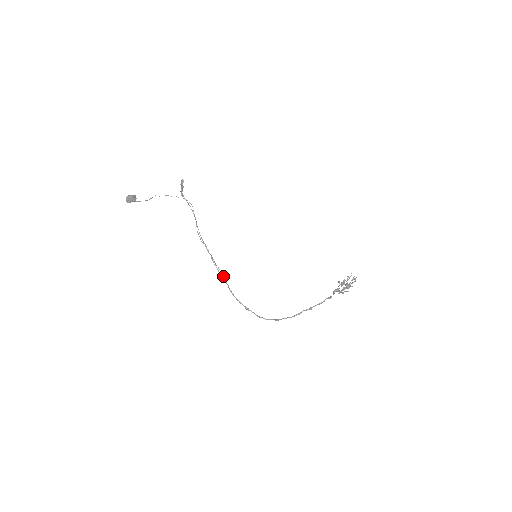
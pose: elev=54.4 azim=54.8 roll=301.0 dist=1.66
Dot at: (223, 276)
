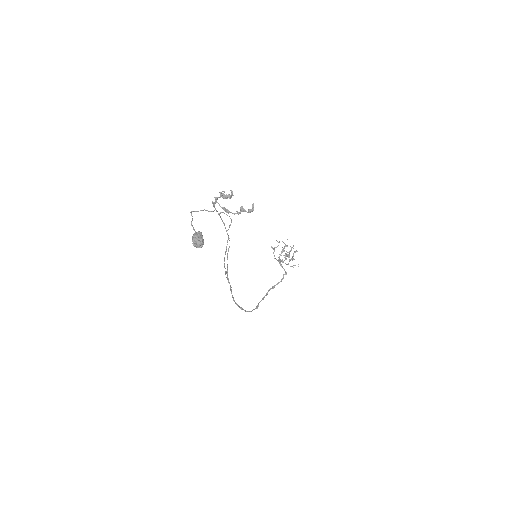
Dot at: (230, 286)
